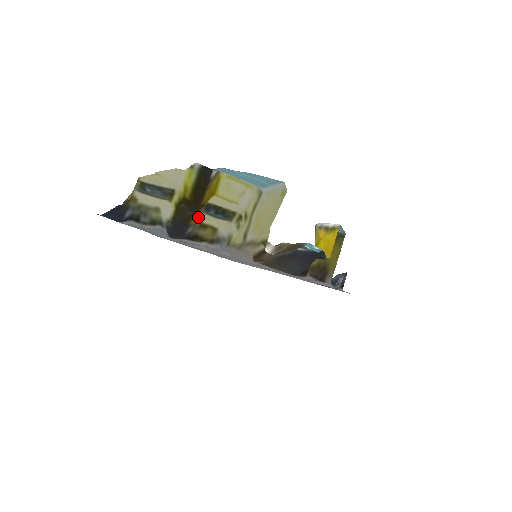
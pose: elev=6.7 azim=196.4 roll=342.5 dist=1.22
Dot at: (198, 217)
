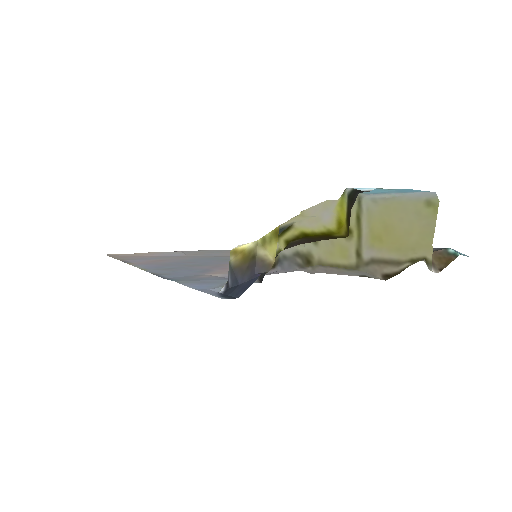
Dot at: occluded
